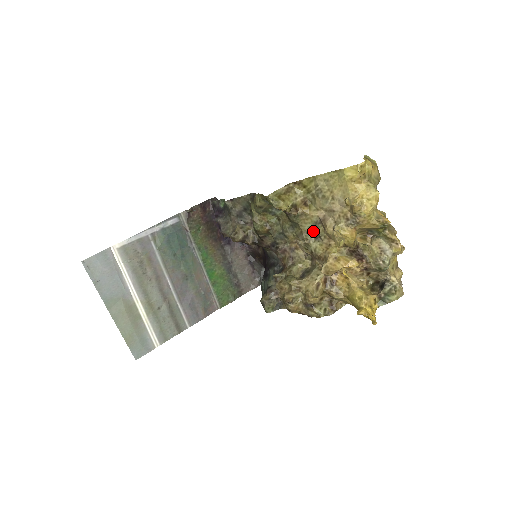
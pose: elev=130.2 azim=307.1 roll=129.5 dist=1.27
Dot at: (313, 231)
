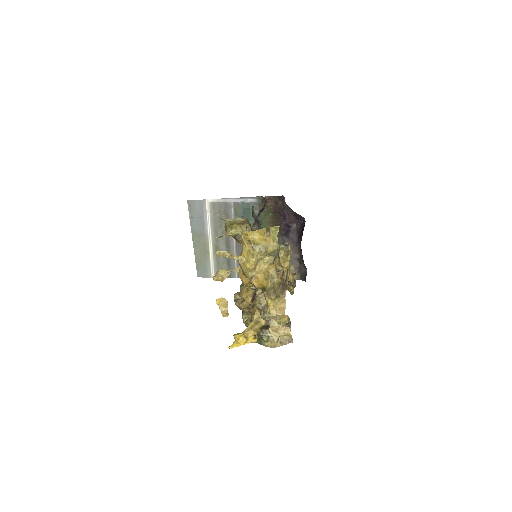
Dot at: occluded
